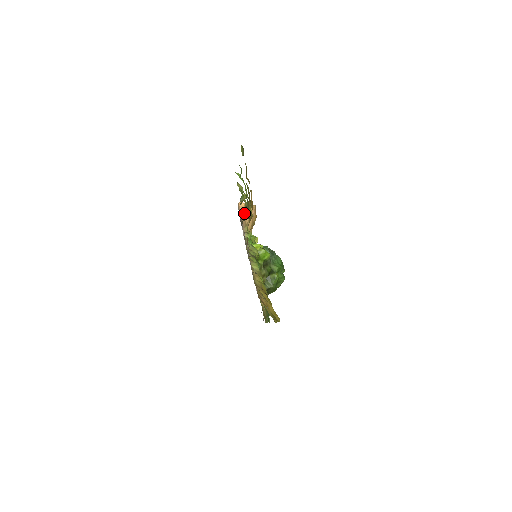
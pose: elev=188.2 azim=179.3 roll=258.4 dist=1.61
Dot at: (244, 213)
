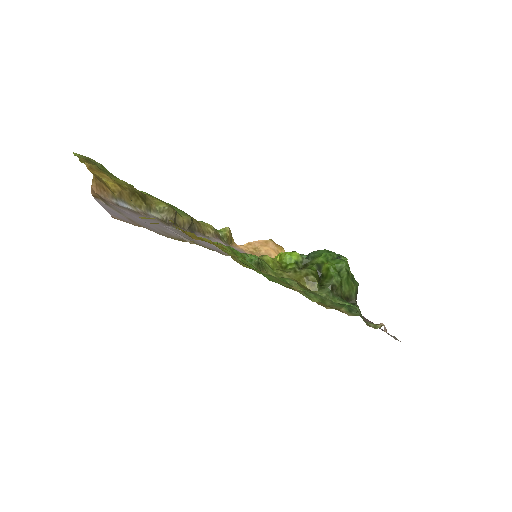
Dot at: (255, 251)
